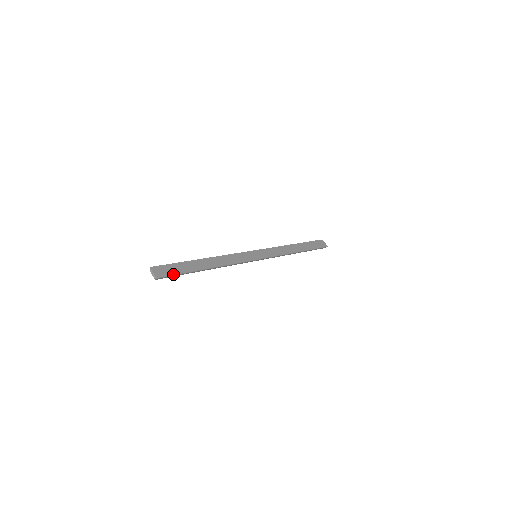
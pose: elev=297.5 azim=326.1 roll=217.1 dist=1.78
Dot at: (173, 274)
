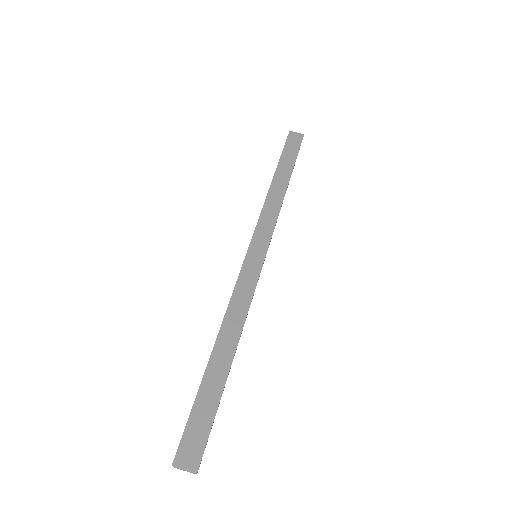
Dot at: (207, 435)
